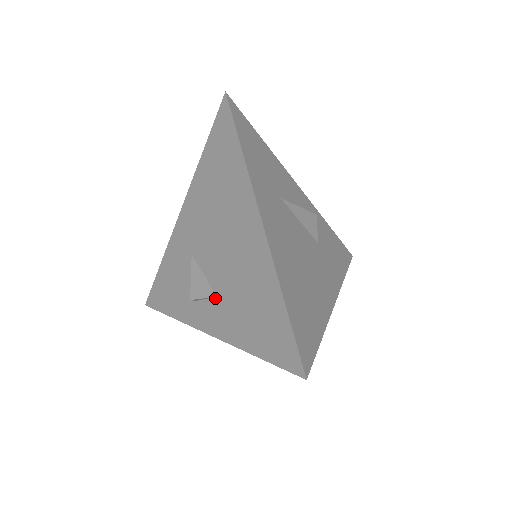
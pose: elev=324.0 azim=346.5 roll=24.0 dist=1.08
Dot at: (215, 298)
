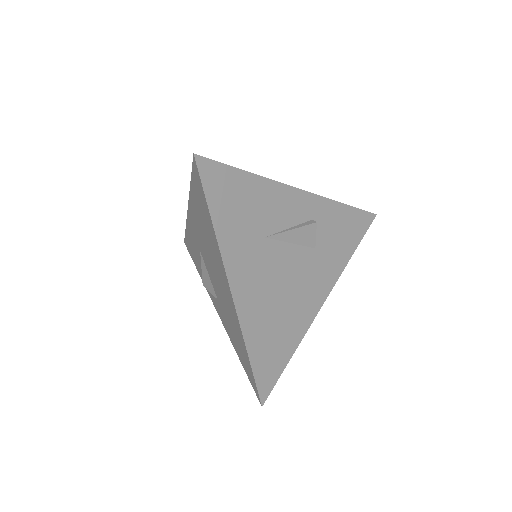
Dot at: (217, 299)
